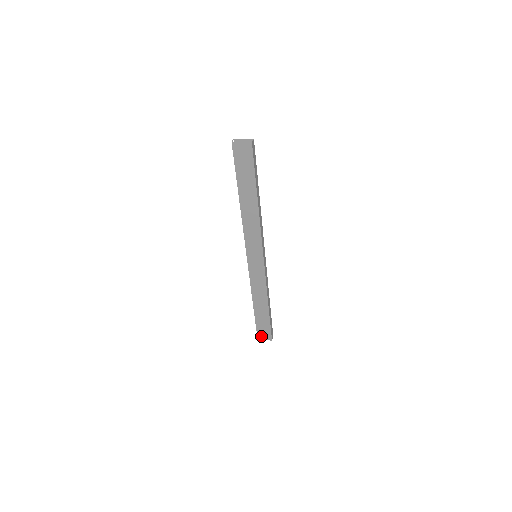
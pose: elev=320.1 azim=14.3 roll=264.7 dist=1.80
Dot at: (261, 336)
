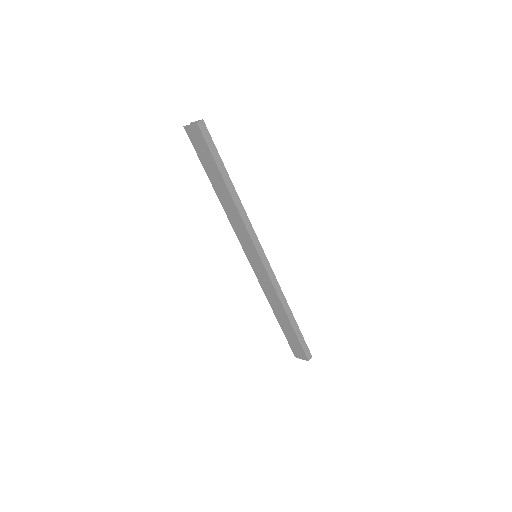
Dot at: (297, 354)
